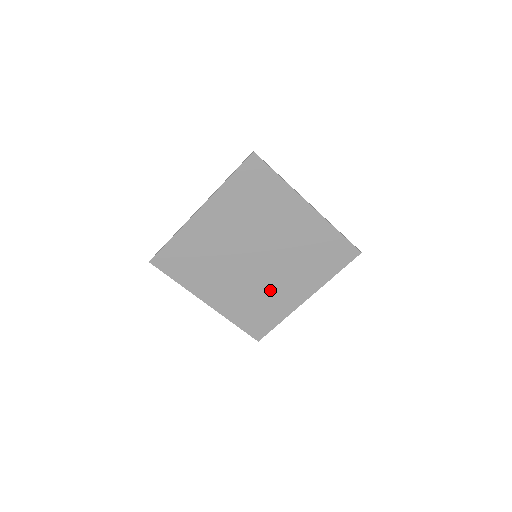
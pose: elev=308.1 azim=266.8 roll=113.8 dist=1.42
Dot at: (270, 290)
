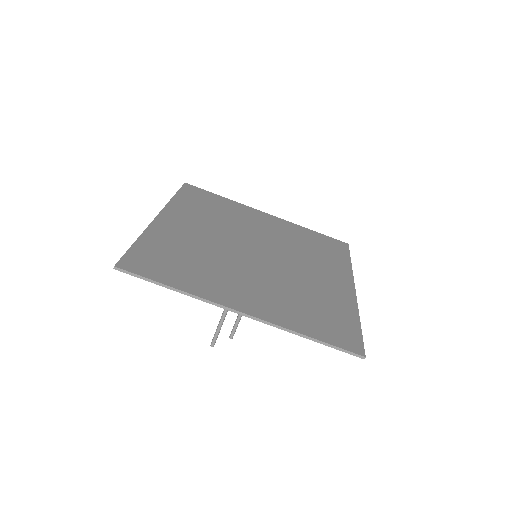
Dot at: (306, 284)
